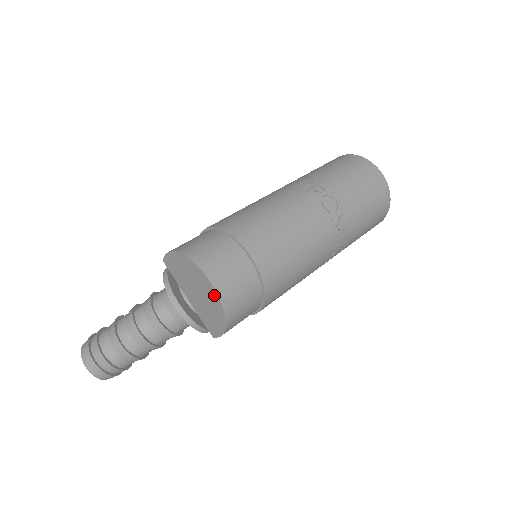
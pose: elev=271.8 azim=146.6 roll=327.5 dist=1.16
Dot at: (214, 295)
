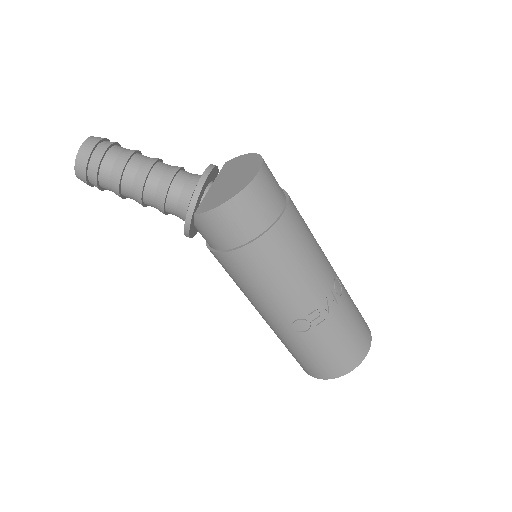
Dot at: (250, 177)
